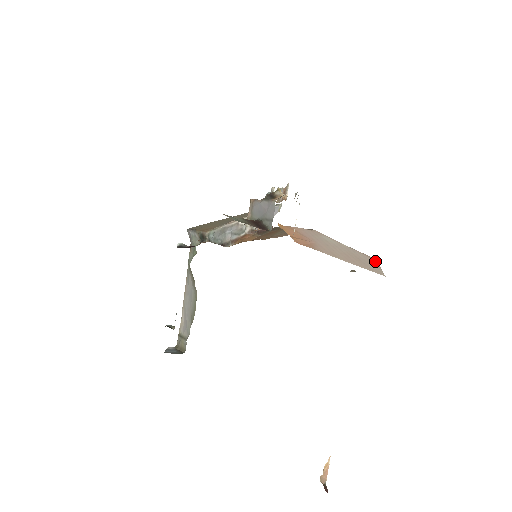
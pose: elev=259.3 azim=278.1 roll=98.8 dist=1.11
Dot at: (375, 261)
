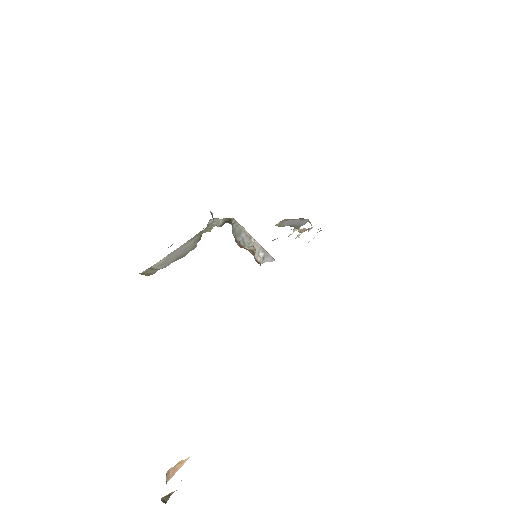
Dot at: occluded
